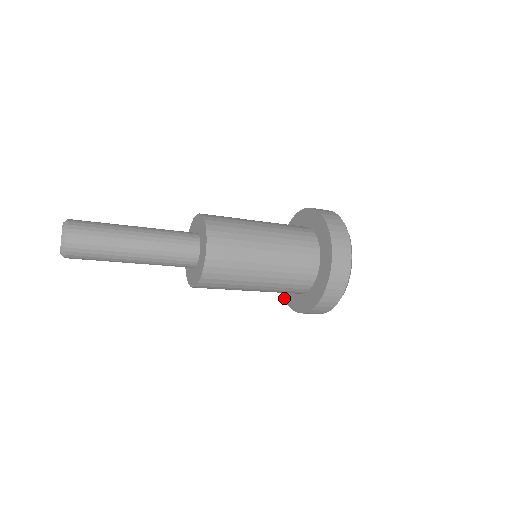
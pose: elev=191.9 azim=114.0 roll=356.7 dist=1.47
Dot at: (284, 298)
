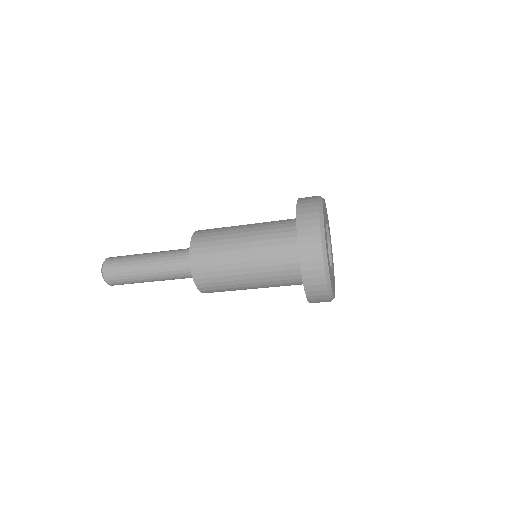
Dot at: occluded
